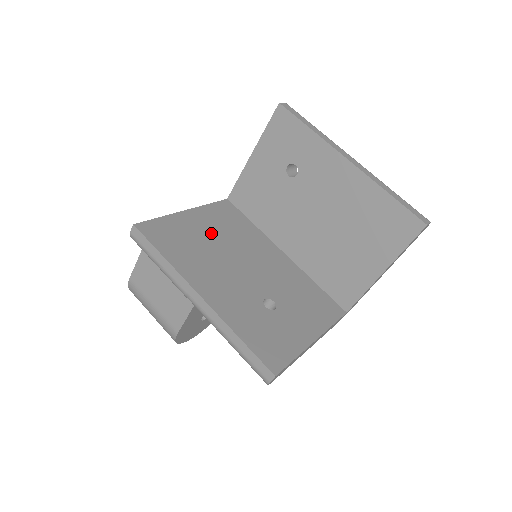
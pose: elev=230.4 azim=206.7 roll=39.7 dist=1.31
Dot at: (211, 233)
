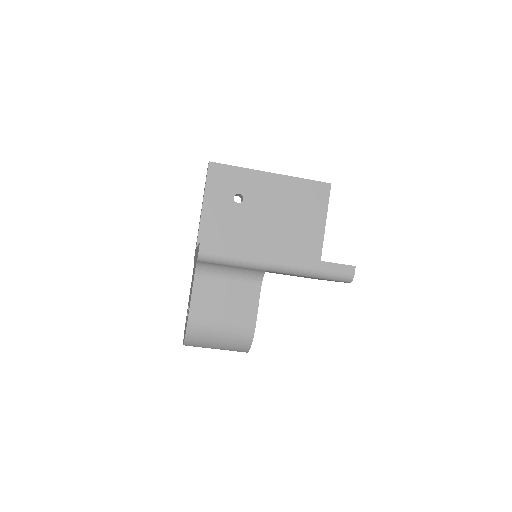
Dot at: occluded
